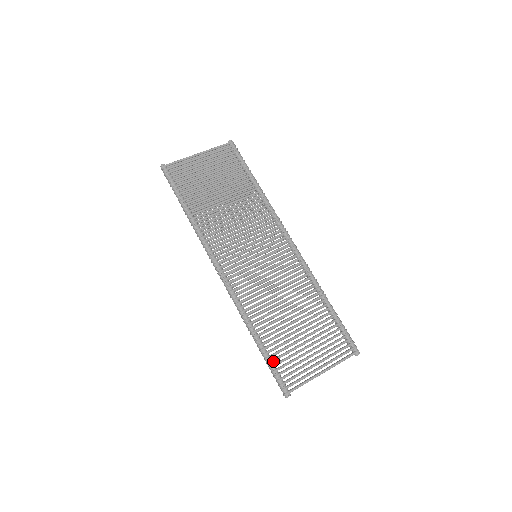
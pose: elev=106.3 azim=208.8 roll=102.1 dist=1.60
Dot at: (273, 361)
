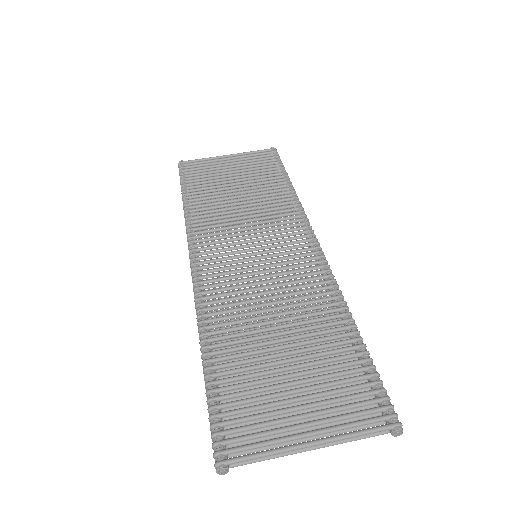
Dot at: (218, 398)
